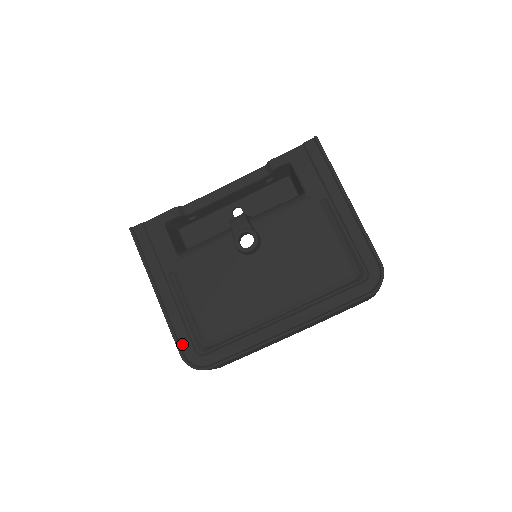
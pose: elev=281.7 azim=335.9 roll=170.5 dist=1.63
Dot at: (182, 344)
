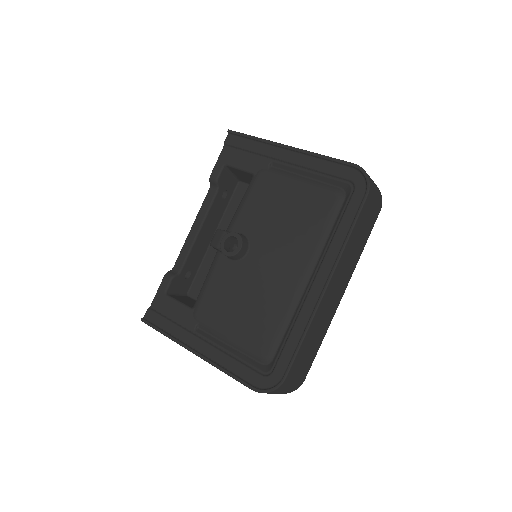
Dot at: (246, 379)
